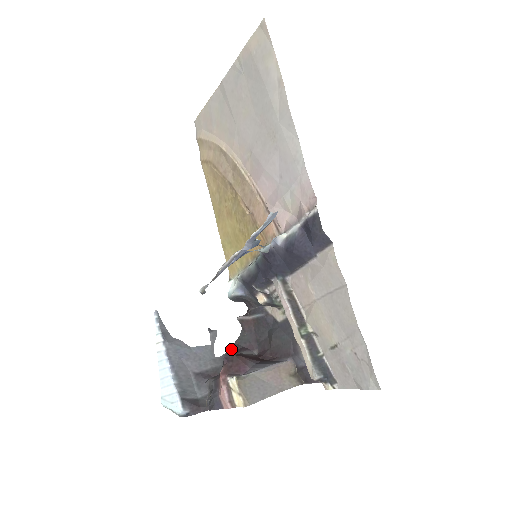
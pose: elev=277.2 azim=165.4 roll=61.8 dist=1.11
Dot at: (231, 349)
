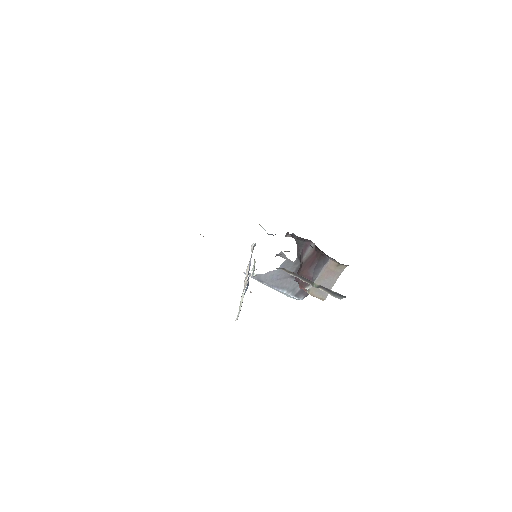
Dot at: (298, 253)
